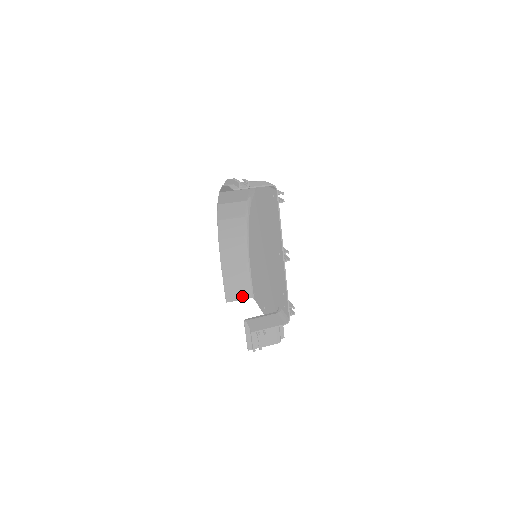
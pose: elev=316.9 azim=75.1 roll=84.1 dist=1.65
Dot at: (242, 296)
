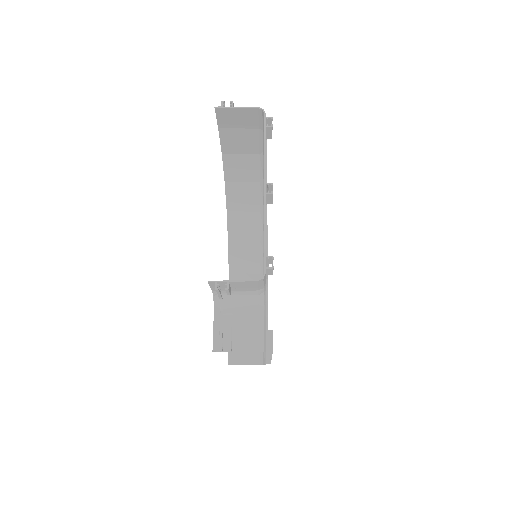
Dot at: (250, 360)
